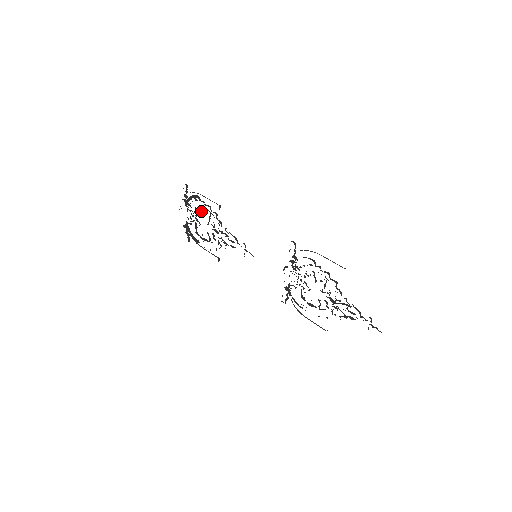
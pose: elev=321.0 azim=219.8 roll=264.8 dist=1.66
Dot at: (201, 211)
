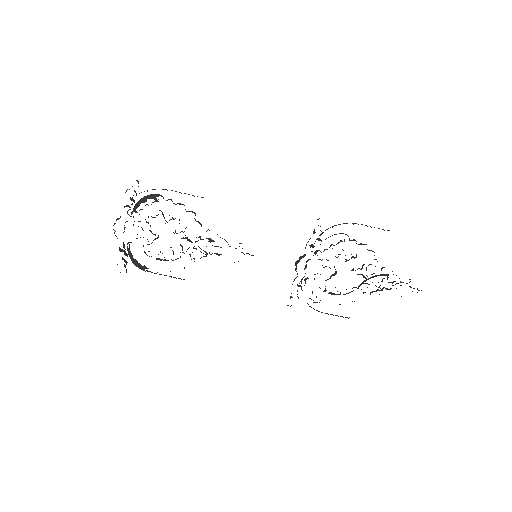
Dot at: (163, 216)
